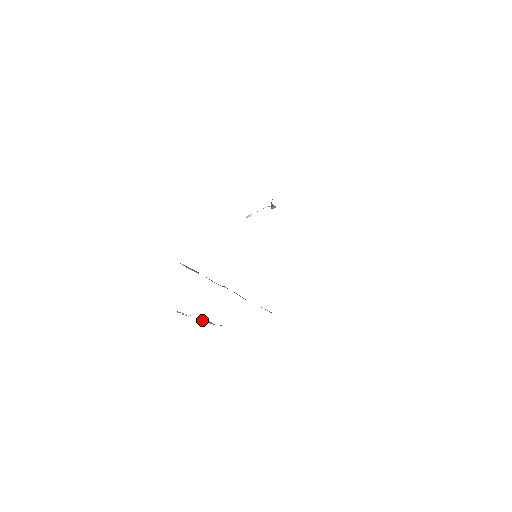
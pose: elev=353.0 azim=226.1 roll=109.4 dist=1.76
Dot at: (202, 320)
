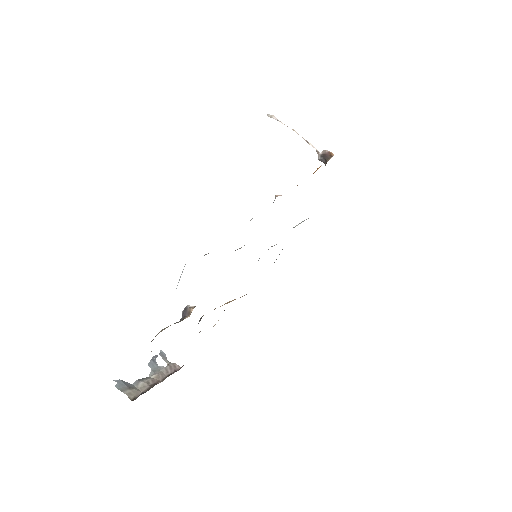
Dot at: occluded
